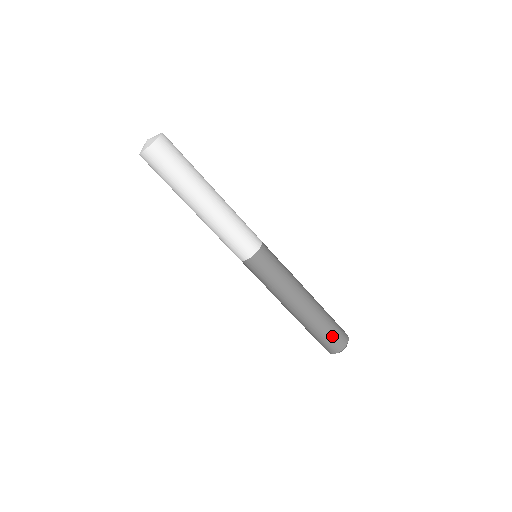
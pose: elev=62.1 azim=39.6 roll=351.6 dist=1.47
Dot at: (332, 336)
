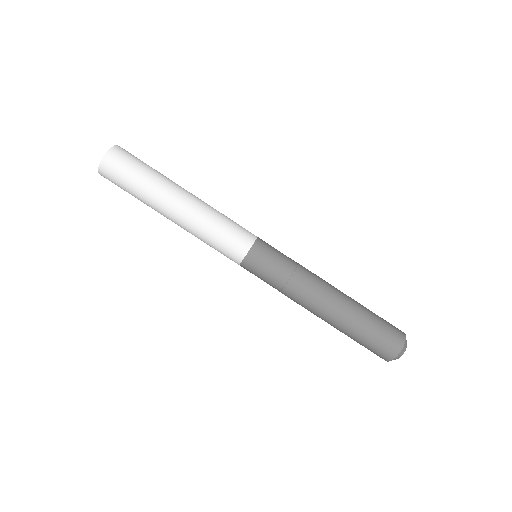
Dot at: (384, 324)
